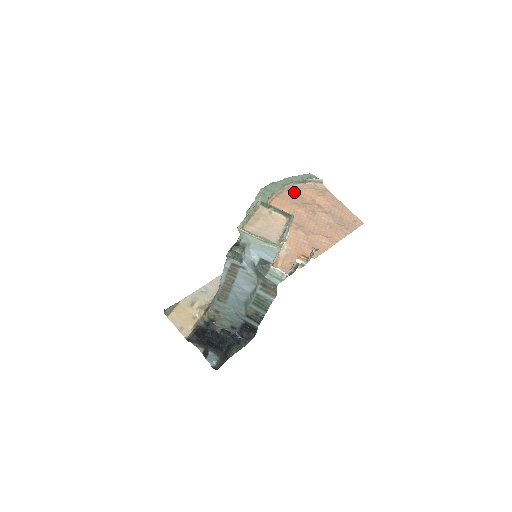
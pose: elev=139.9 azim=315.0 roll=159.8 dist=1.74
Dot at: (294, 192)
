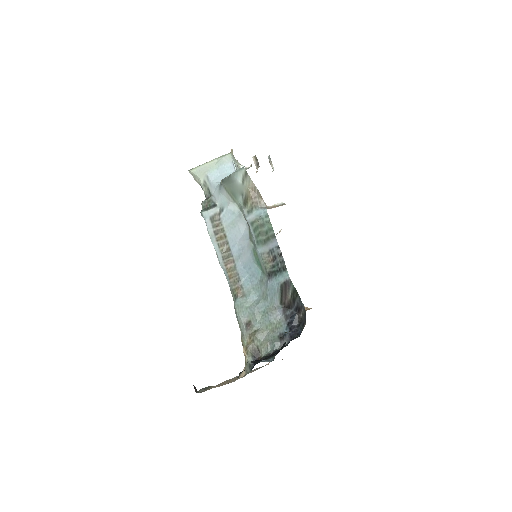
Dot at: occluded
